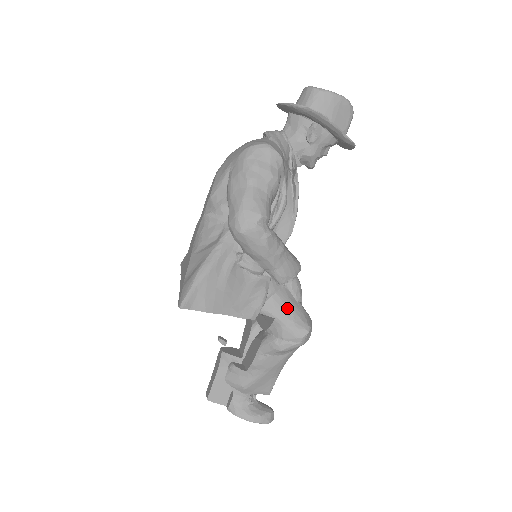
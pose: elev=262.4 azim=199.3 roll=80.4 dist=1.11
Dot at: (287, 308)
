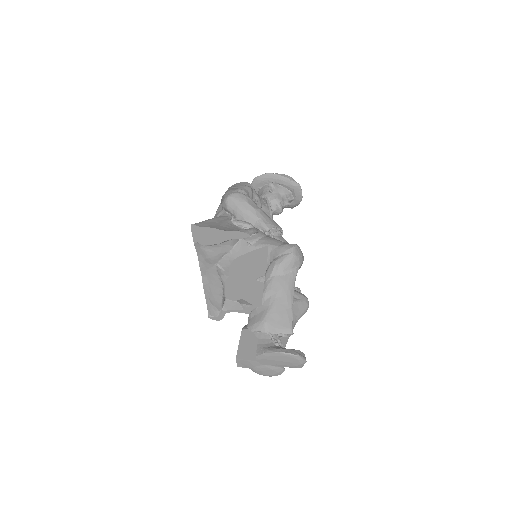
Dot at: (276, 240)
